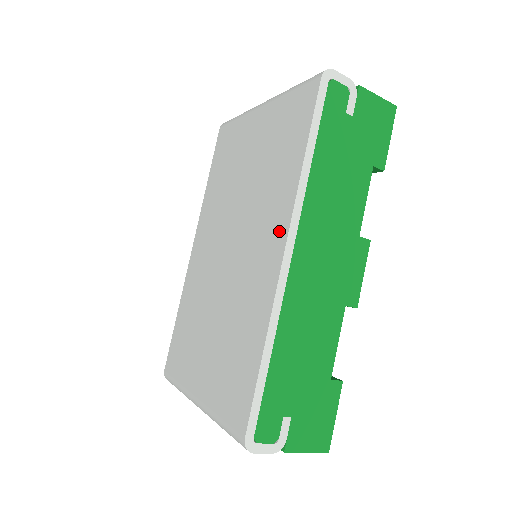
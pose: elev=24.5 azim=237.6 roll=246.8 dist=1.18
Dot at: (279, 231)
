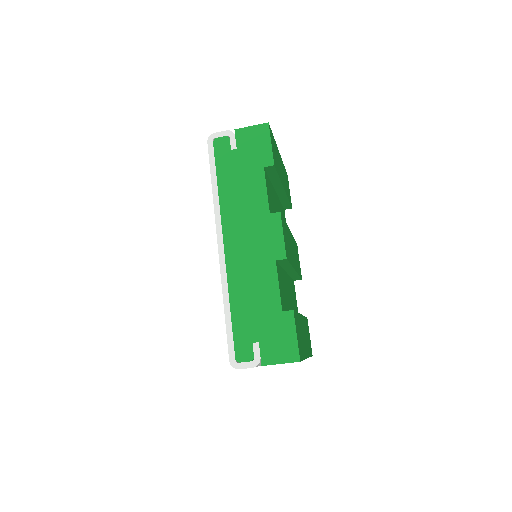
Dot at: occluded
